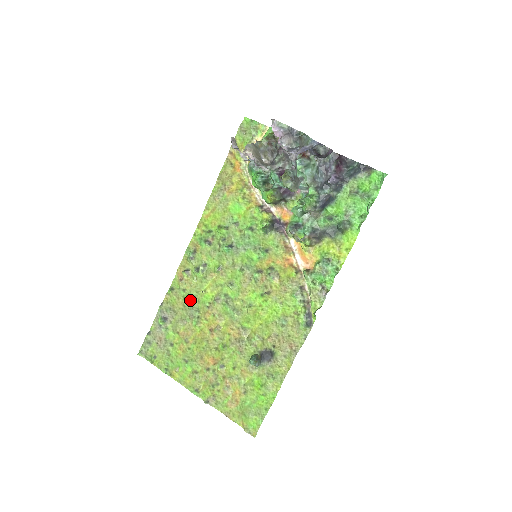
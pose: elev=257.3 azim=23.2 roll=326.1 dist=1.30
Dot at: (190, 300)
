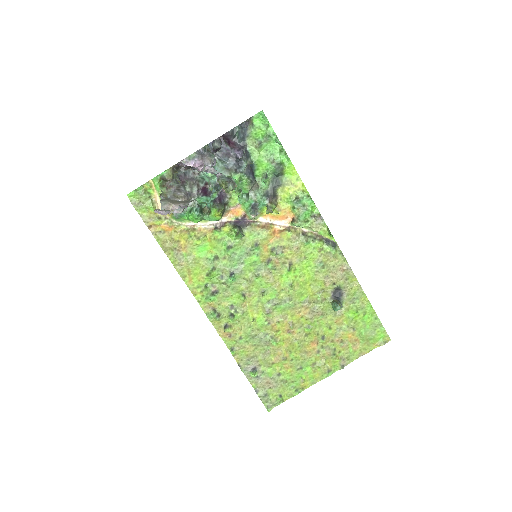
Dot at: (252, 337)
